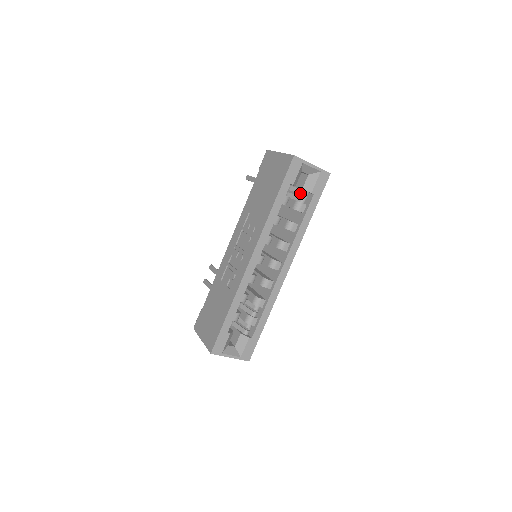
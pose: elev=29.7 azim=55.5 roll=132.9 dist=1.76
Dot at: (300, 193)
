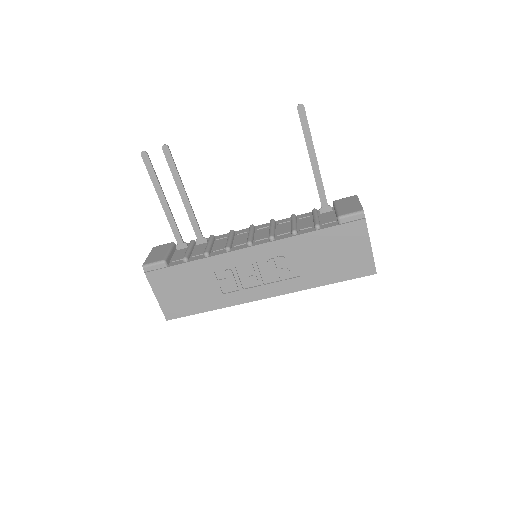
Dot at: occluded
